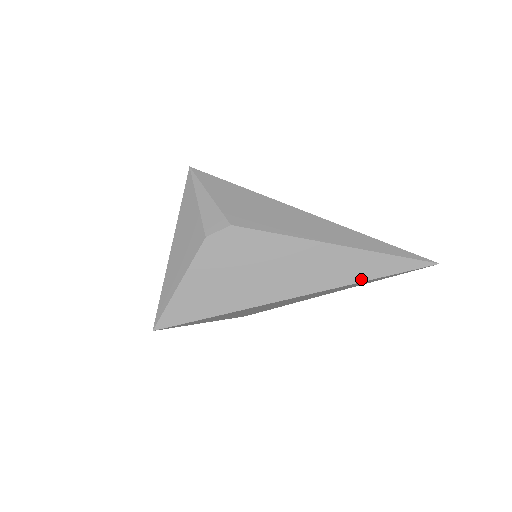
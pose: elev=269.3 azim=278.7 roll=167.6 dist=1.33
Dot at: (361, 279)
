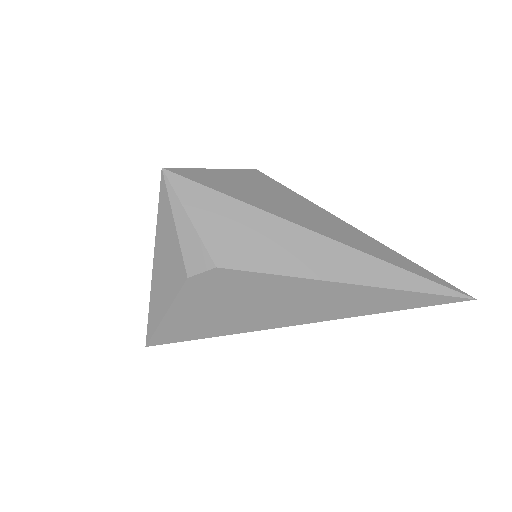
Dot at: (375, 311)
